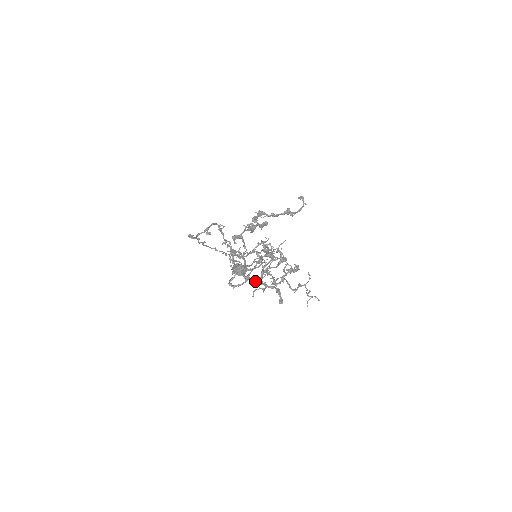
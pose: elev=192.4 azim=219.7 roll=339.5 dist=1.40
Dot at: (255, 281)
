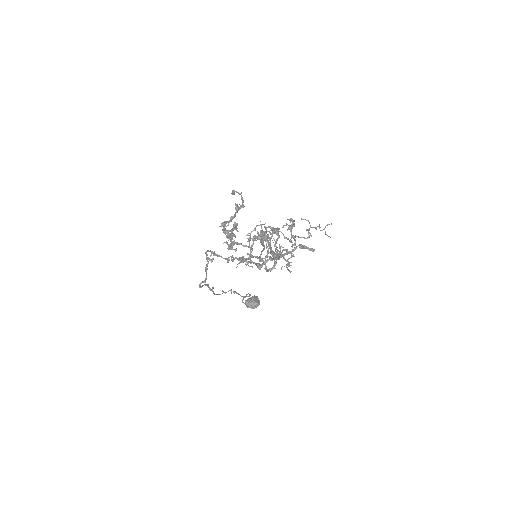
Dot at: (280, 257)
